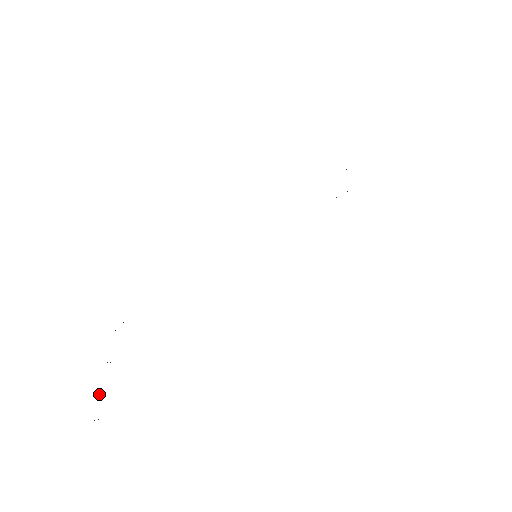
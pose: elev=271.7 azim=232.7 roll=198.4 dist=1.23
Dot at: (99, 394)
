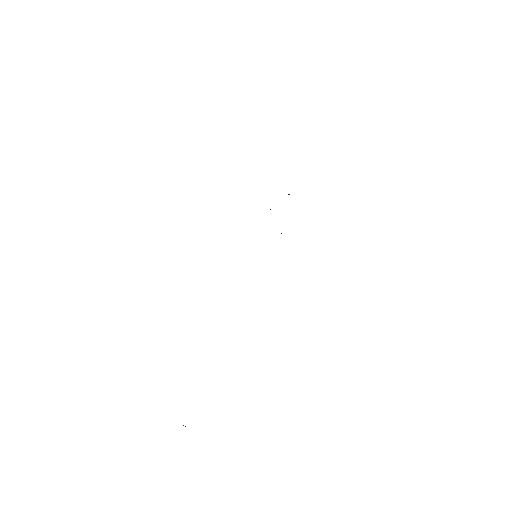
Dot at: occluded
